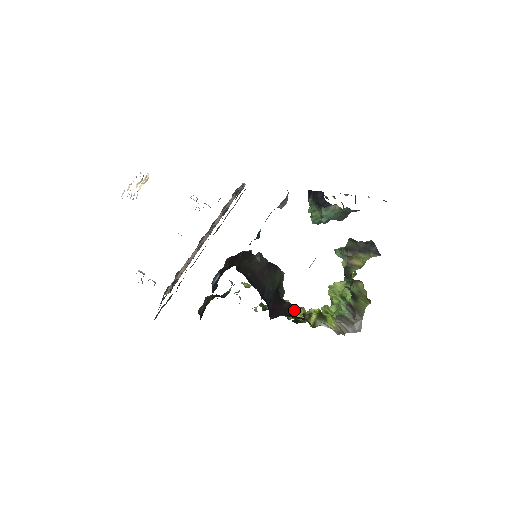
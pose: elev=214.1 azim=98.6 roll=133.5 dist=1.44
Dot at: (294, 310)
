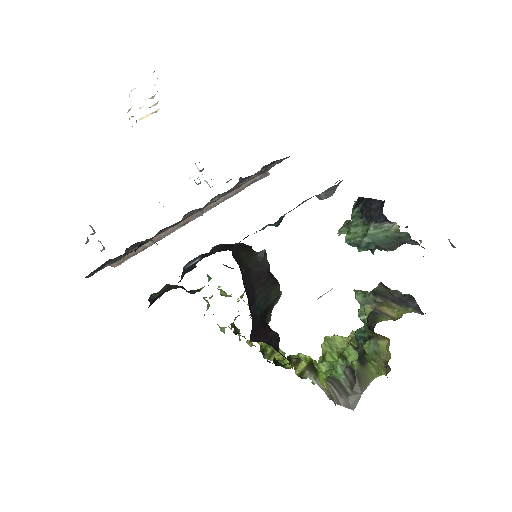
Dot at: (273, 349)
